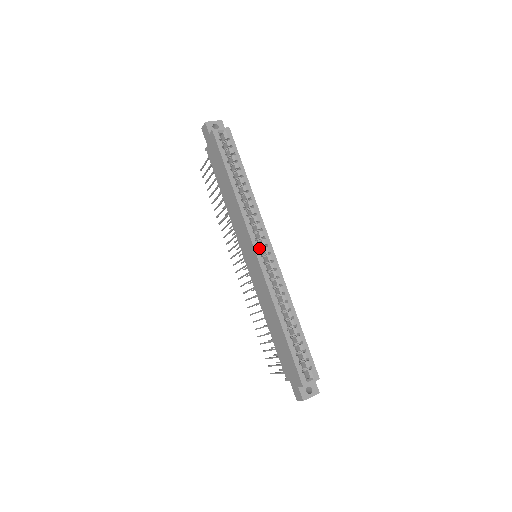
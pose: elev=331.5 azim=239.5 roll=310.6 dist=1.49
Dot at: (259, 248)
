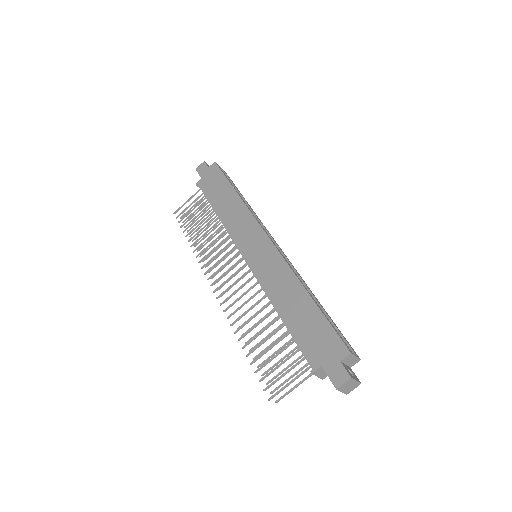
Dot at: occluded
